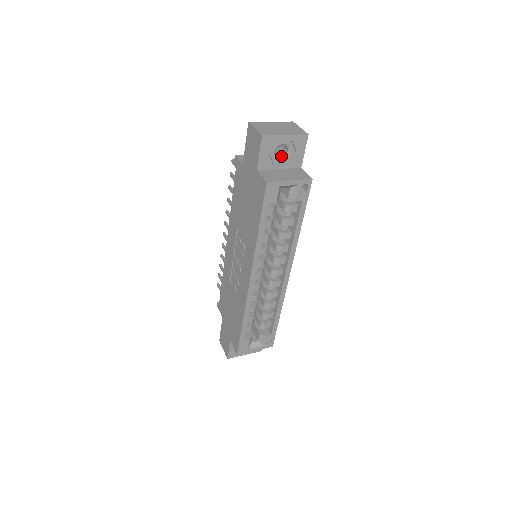
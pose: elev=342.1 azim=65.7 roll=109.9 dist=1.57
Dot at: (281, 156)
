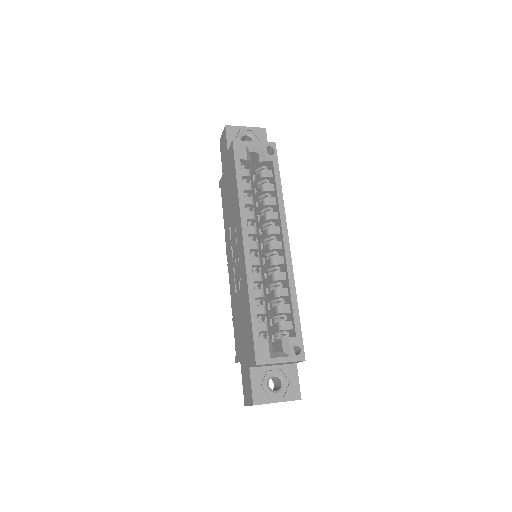
Dot at: occluded
